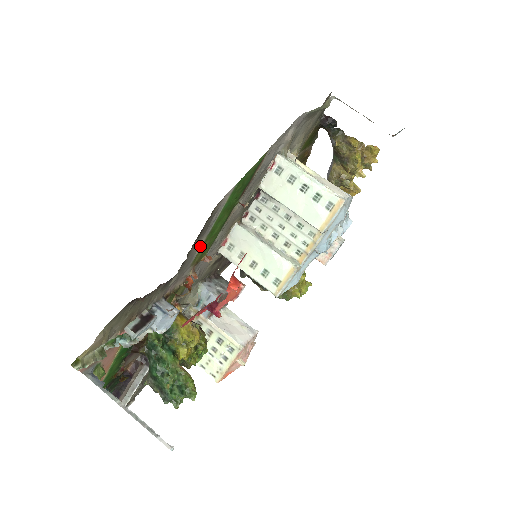
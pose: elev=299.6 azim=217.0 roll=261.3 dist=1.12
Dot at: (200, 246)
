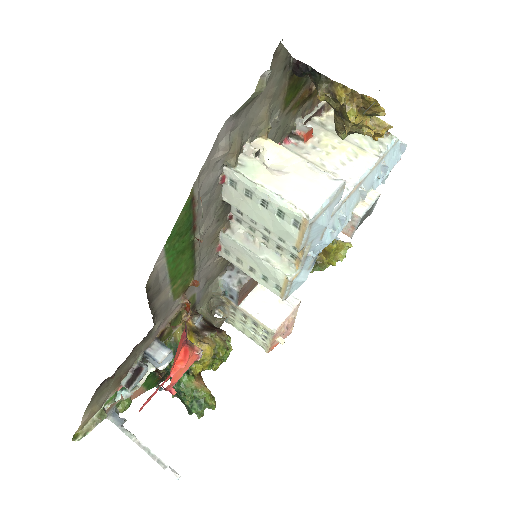
Dot at: (170, 291)
